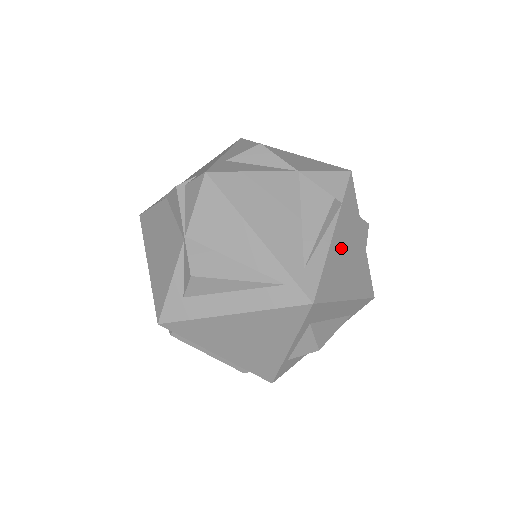
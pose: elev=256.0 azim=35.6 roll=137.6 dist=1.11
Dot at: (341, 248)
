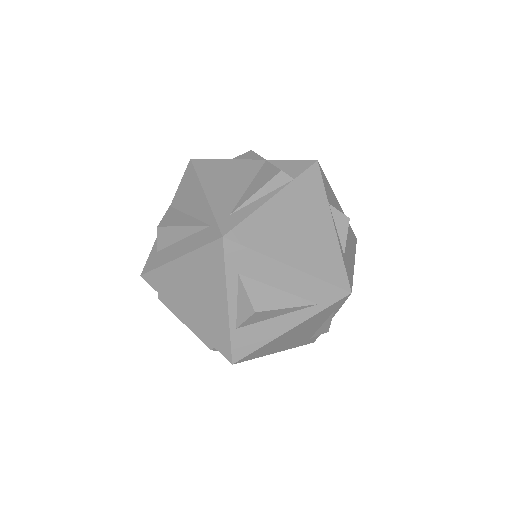
Dot at: (285, 214)
